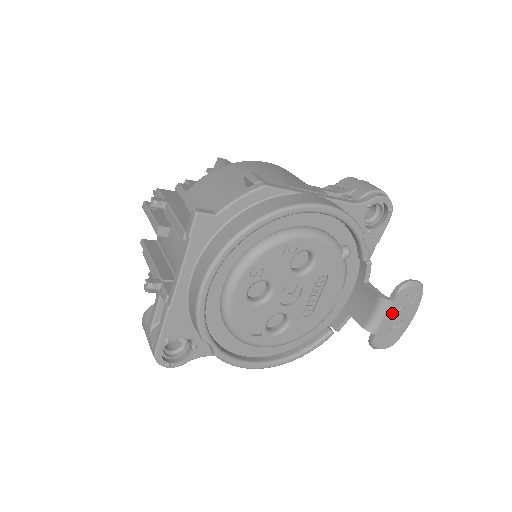
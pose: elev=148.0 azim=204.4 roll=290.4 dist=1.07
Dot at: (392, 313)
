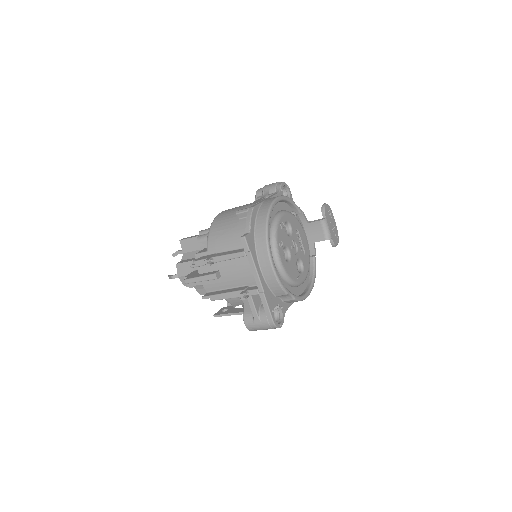
Dot at: (329, 224)
